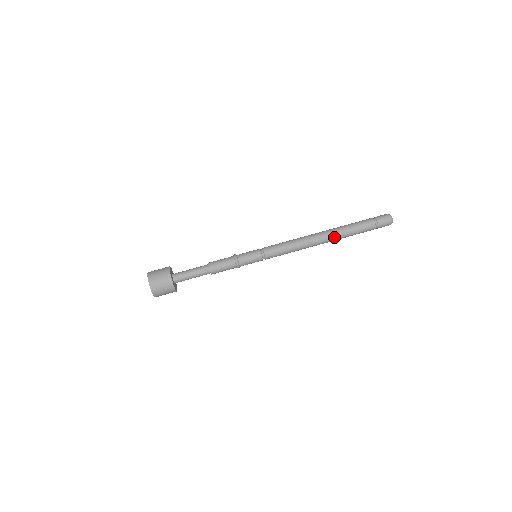
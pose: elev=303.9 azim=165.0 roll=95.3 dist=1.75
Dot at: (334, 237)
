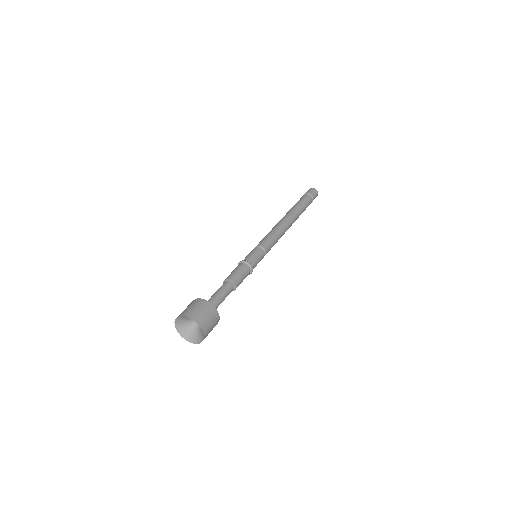
Dot at: (296, 216)
